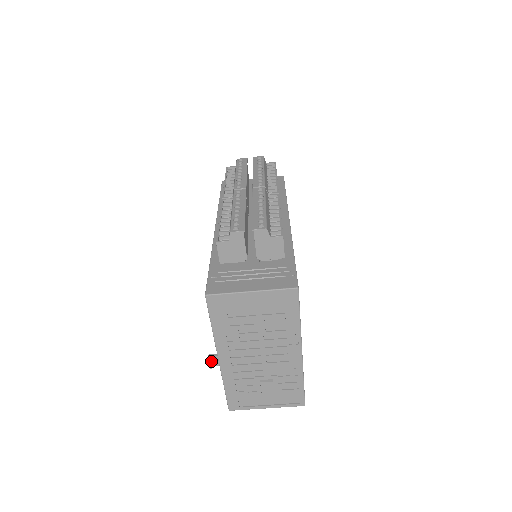
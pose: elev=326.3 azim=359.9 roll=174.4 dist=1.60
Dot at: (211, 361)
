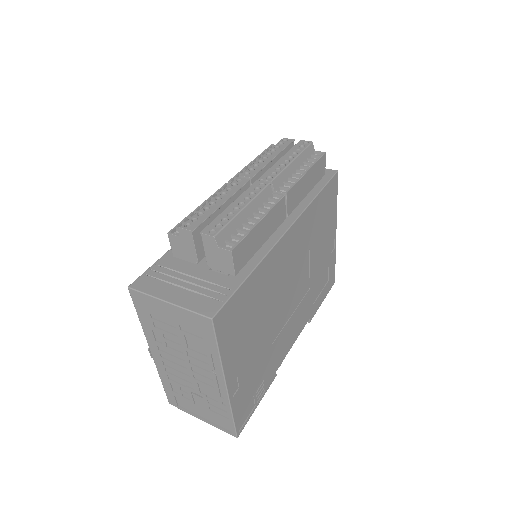
Dot at: occluded
